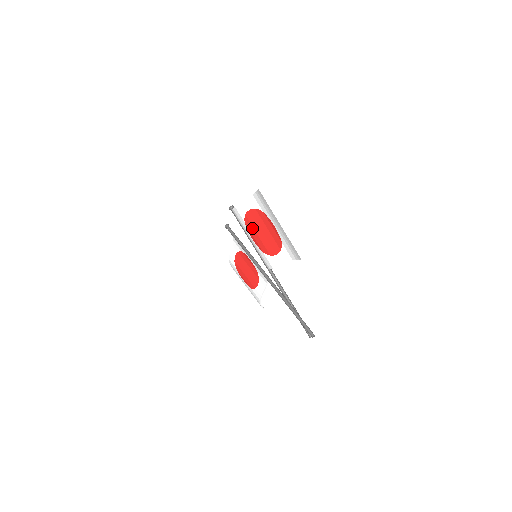
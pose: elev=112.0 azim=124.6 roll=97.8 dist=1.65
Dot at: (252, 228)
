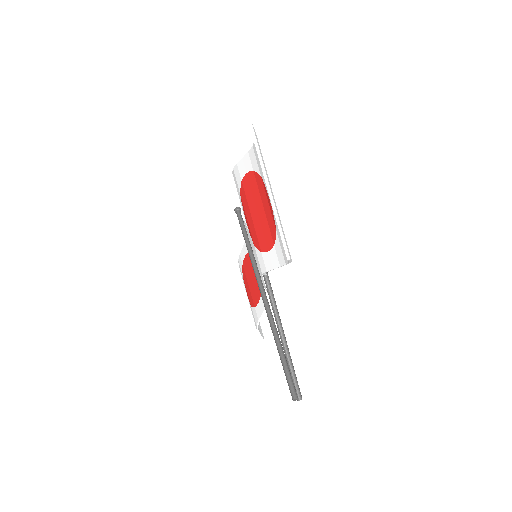
Dot at: (247, 204)
